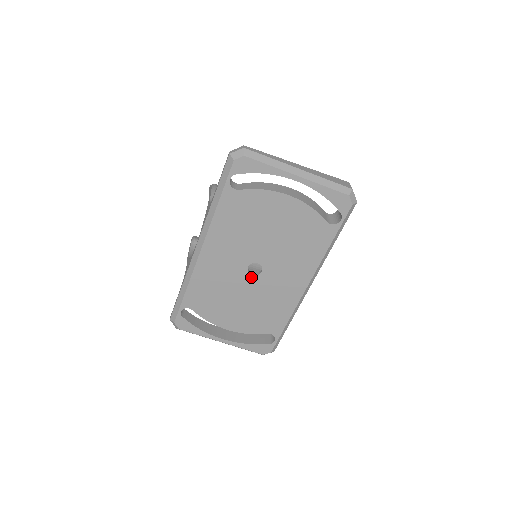
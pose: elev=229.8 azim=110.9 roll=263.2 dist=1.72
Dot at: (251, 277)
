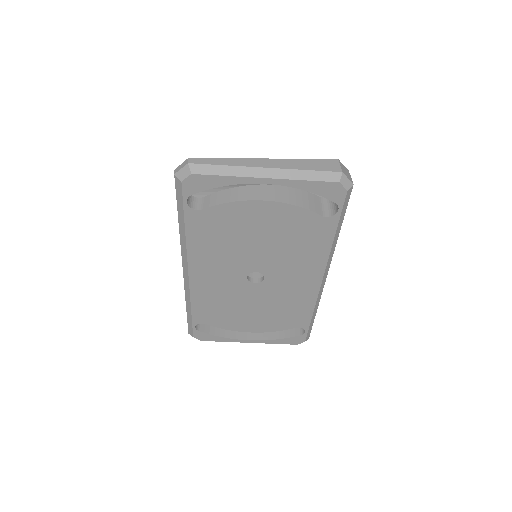
Dot at: (255, 285)
